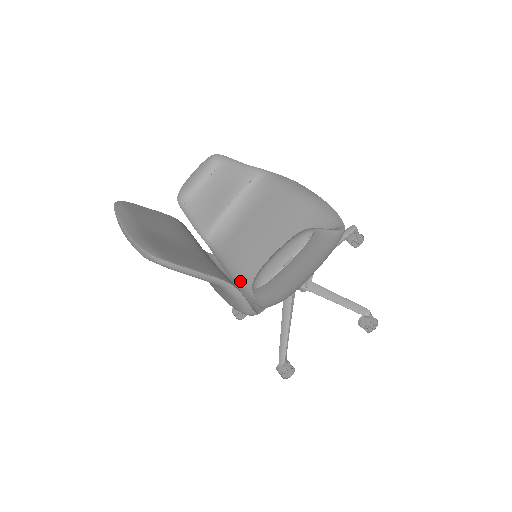
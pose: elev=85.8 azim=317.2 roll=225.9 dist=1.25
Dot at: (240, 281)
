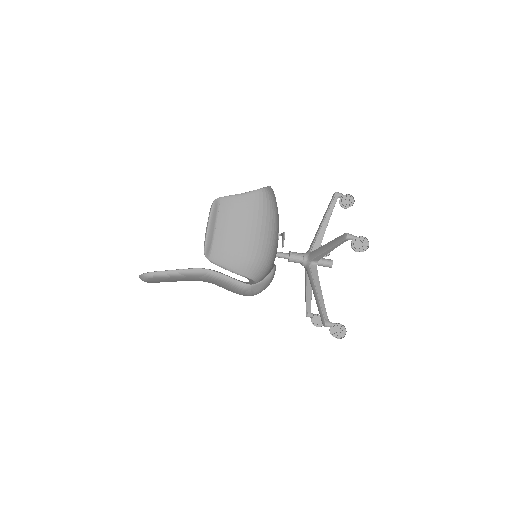
Dot at: occluded
